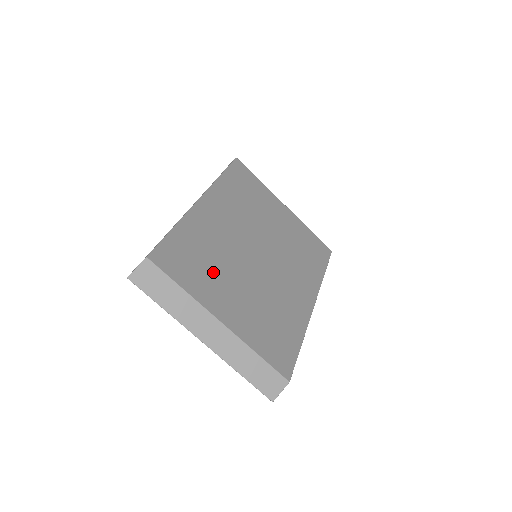
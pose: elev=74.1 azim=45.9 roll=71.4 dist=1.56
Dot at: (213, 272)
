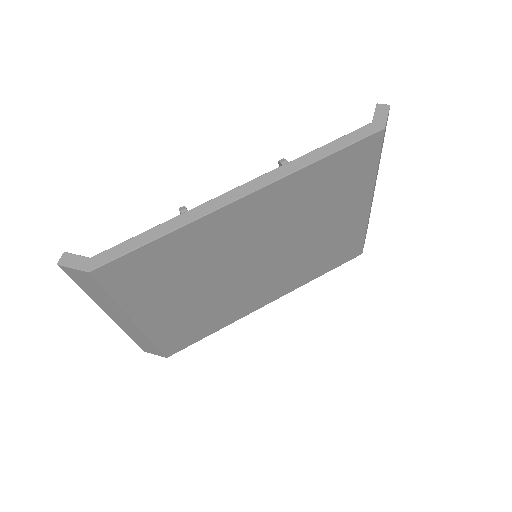
Dot at: (172, 282)
